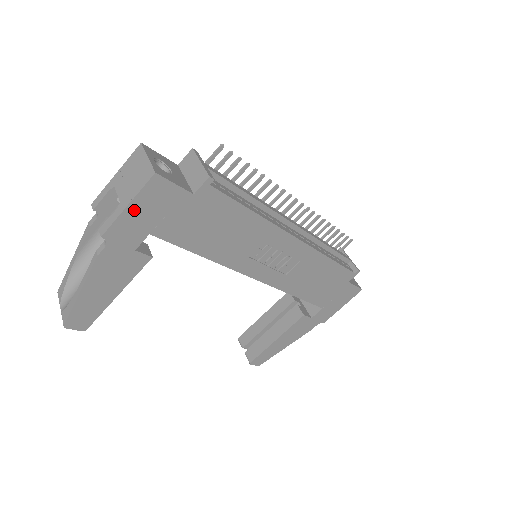
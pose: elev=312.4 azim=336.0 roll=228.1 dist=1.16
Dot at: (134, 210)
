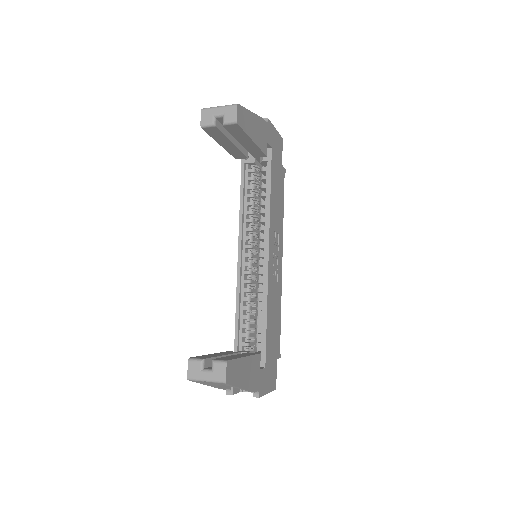
Dot at: (275, 133)
